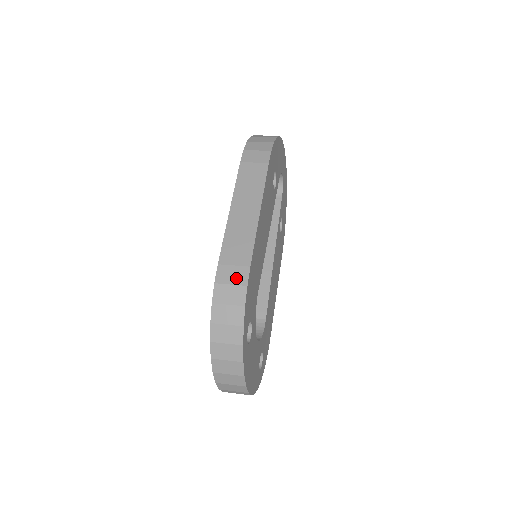
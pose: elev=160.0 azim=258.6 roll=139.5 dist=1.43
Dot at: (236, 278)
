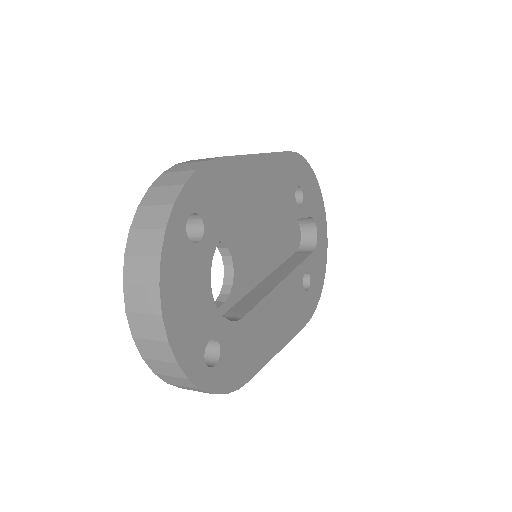
Dot at: (201, 160)
